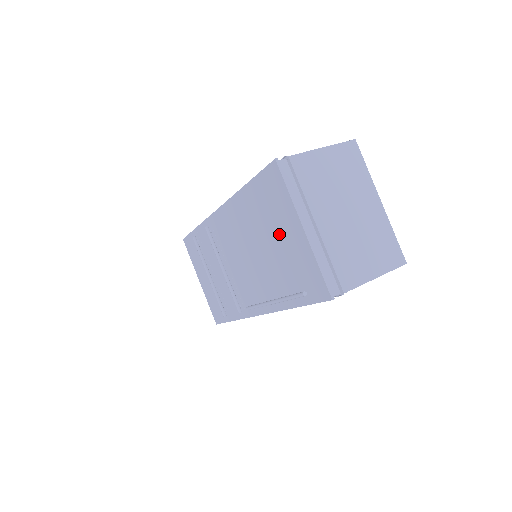
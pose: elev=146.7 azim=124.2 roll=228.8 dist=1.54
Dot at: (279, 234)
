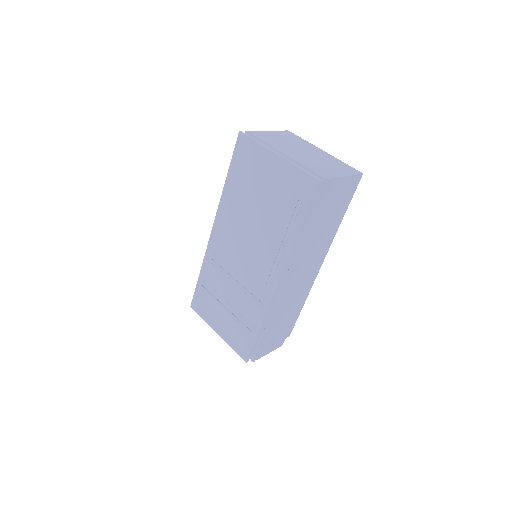
Dot at: (263, 183)
